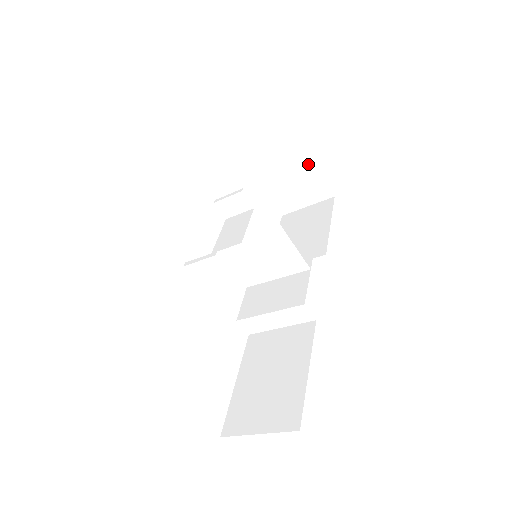
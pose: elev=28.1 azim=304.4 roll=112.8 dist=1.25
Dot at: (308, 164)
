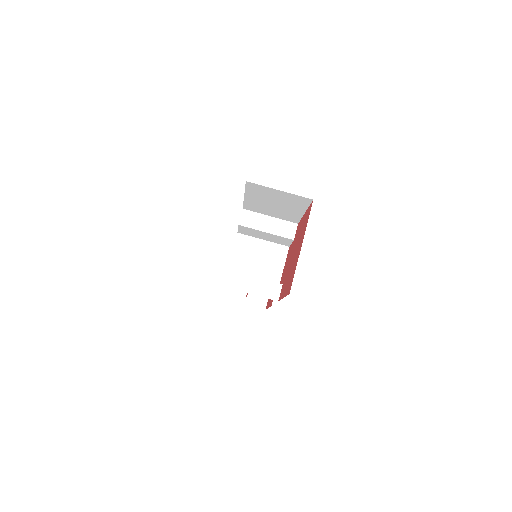
Dot at: occluded
